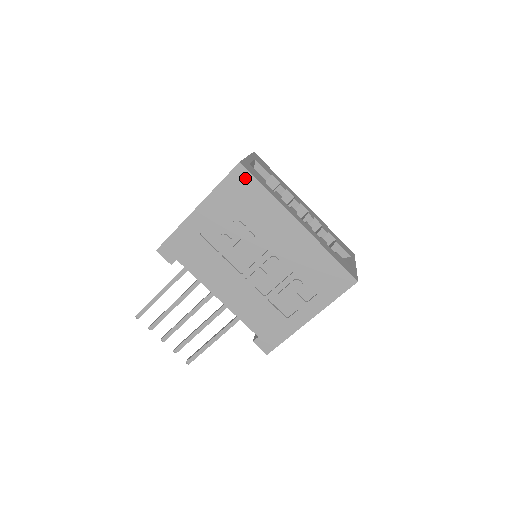
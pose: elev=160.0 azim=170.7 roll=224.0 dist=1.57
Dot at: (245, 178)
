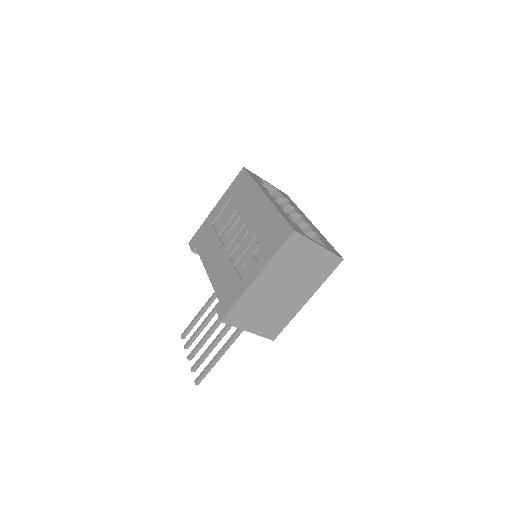
Dot at: (244, 176)
